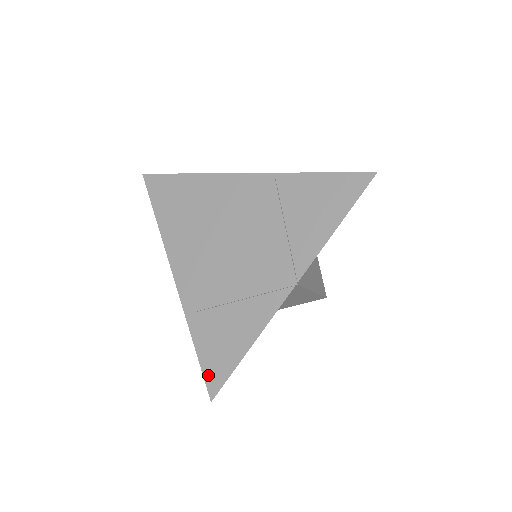
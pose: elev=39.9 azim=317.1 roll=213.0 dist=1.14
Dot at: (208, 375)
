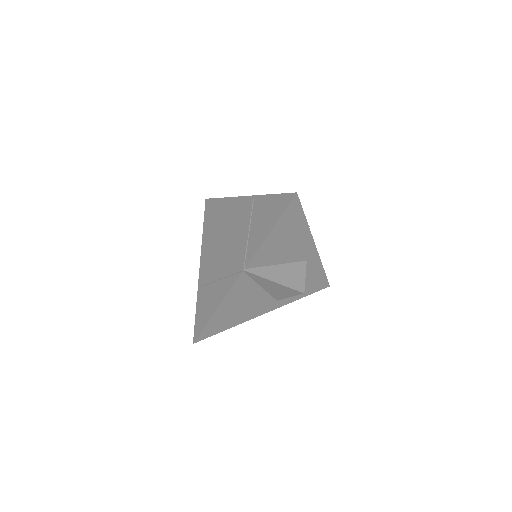
Dot at: (196, 327)
